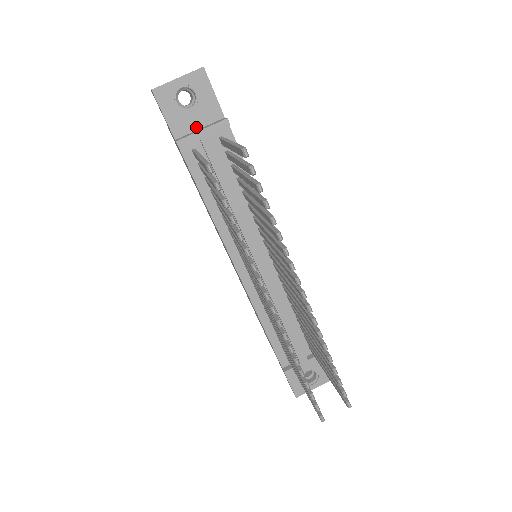
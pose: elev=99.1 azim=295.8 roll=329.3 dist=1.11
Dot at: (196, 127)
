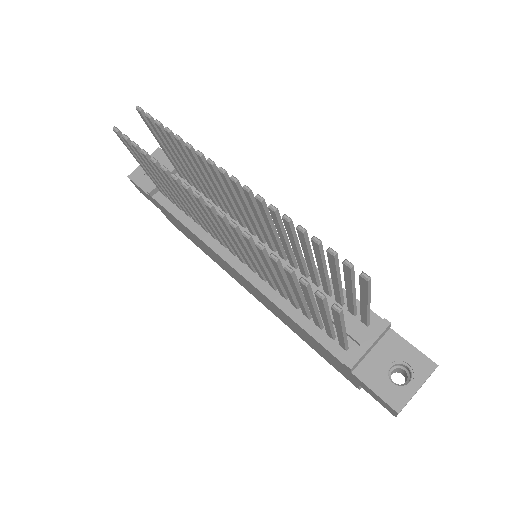
Dot at: occluded
